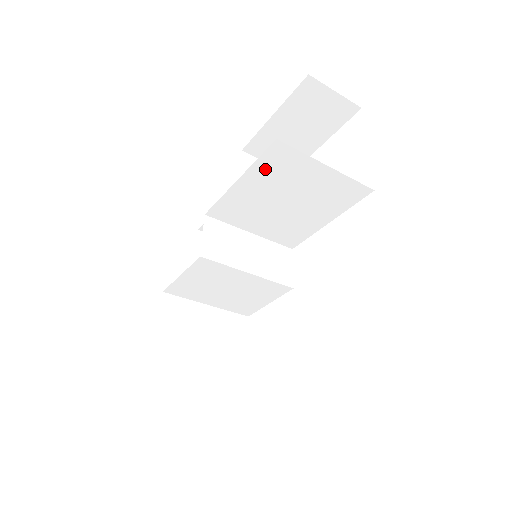
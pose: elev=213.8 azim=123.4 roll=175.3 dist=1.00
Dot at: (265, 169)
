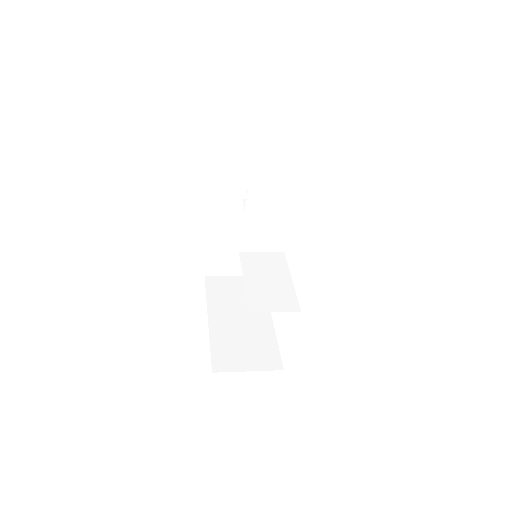
Dot at: occluded
